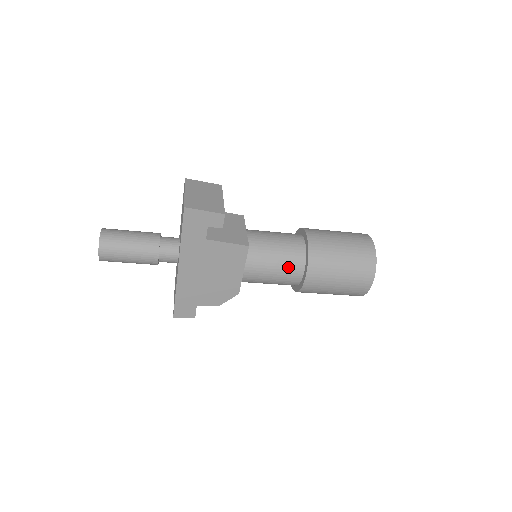
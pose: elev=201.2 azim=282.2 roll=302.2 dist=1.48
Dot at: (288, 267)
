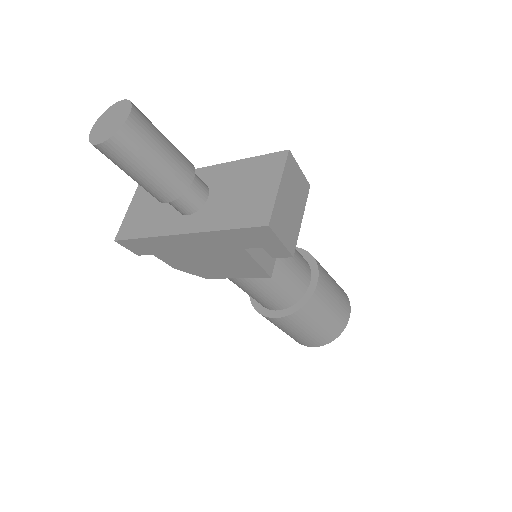
Dot at: (275, 300)
